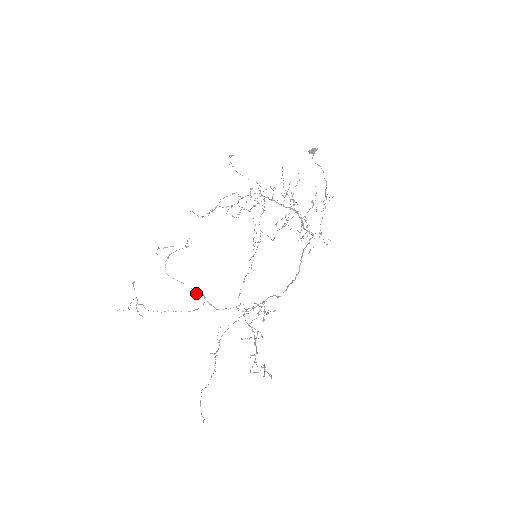
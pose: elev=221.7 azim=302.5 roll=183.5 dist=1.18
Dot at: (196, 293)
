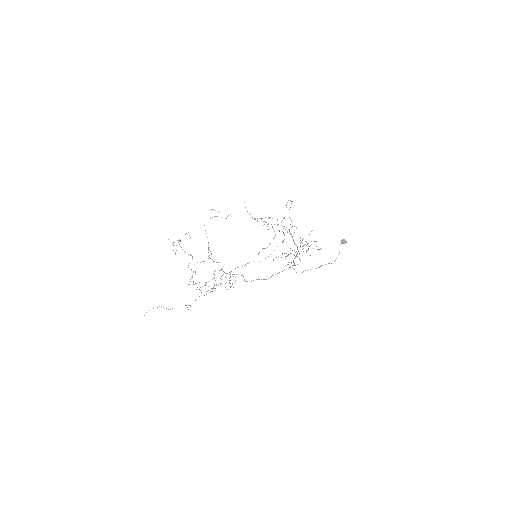
Dot at: occluded
